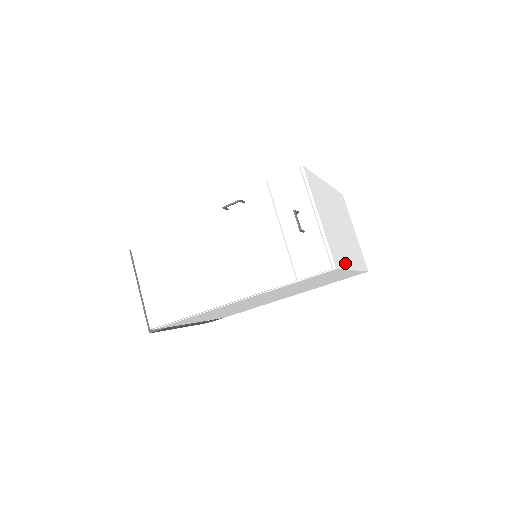
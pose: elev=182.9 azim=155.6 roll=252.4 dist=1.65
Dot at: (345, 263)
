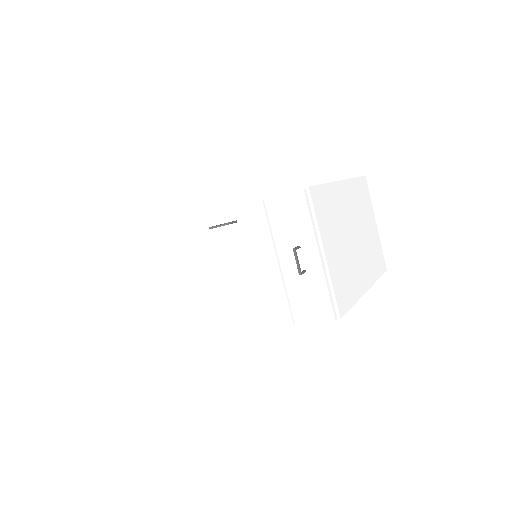
Dot at: (355, 293)
